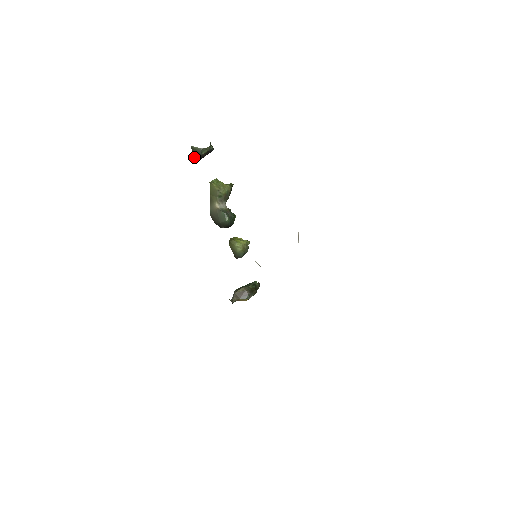
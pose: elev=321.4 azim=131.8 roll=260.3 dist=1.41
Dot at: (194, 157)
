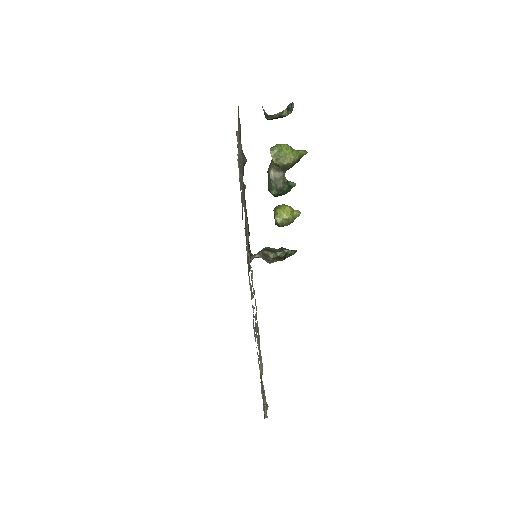
Dot at: occluded
